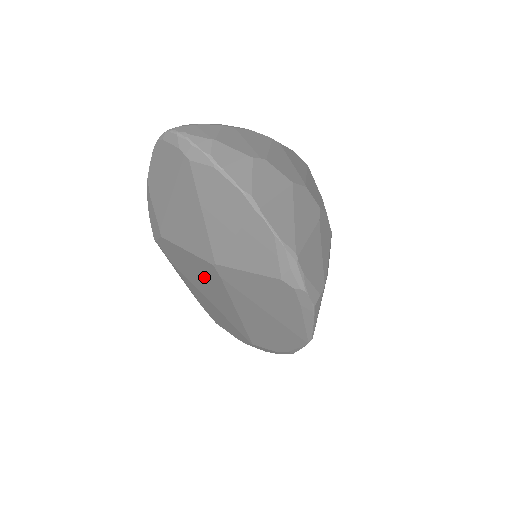
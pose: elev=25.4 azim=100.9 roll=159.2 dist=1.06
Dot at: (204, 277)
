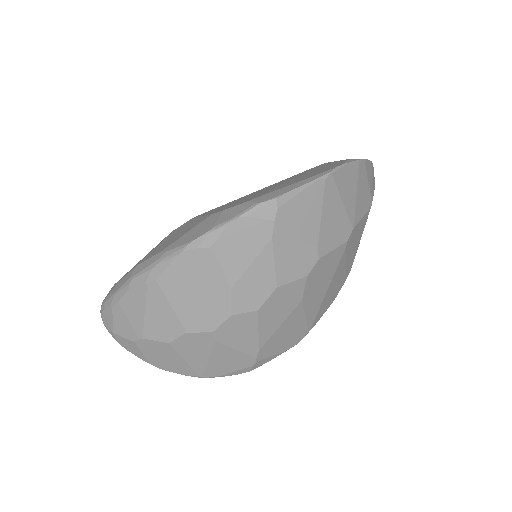
Dot at: occluded
